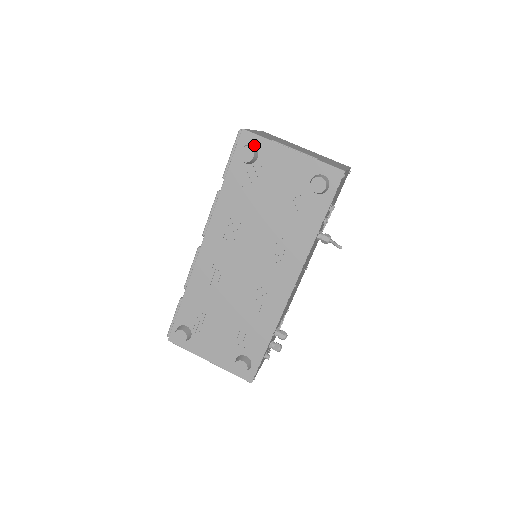
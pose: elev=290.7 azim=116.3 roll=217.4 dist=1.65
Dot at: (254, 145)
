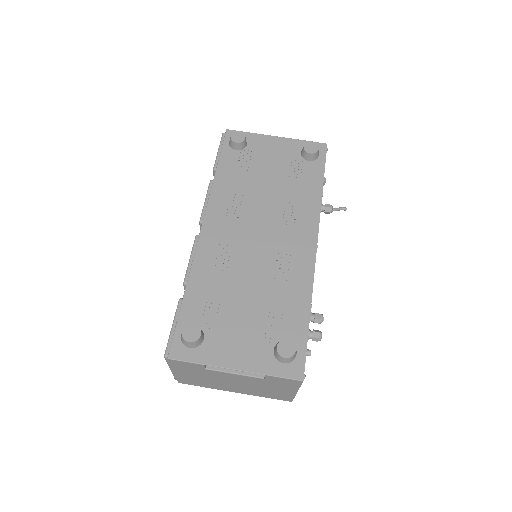
Dot at: occluded
